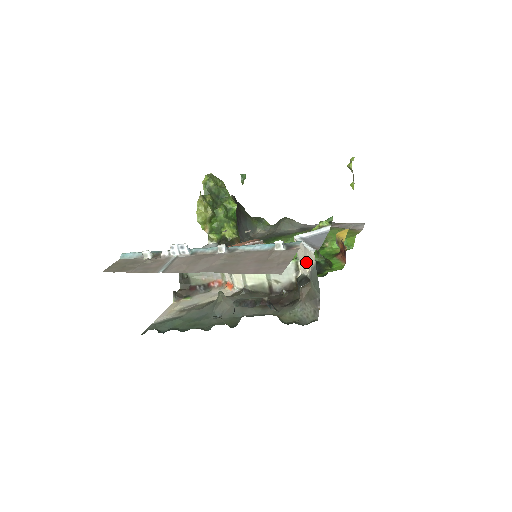
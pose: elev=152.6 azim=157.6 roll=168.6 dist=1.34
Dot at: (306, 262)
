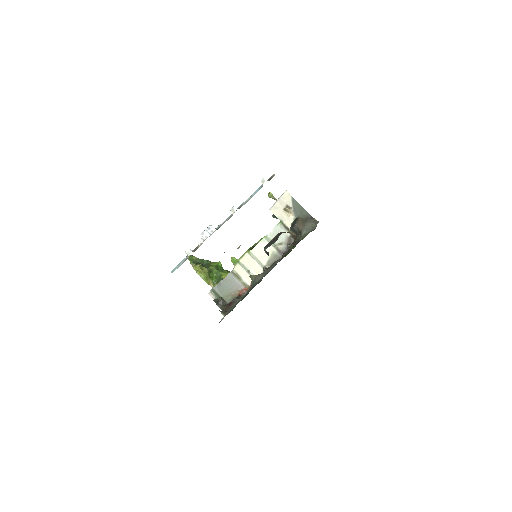
Dot at: (287, 213)
